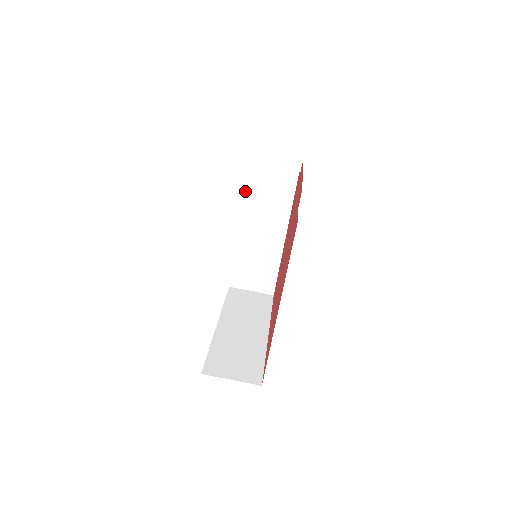
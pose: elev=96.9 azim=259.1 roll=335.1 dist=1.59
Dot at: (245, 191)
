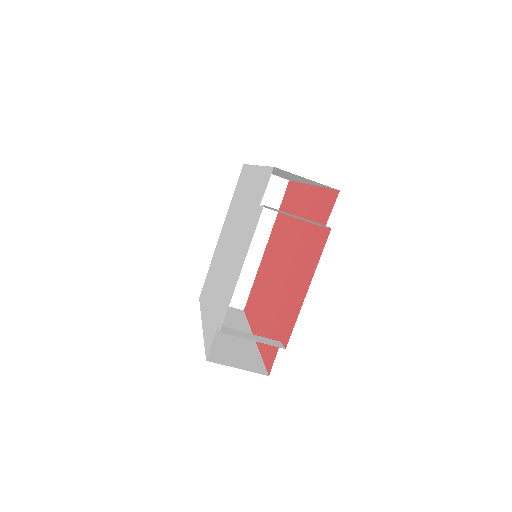
Dot at: occluded
